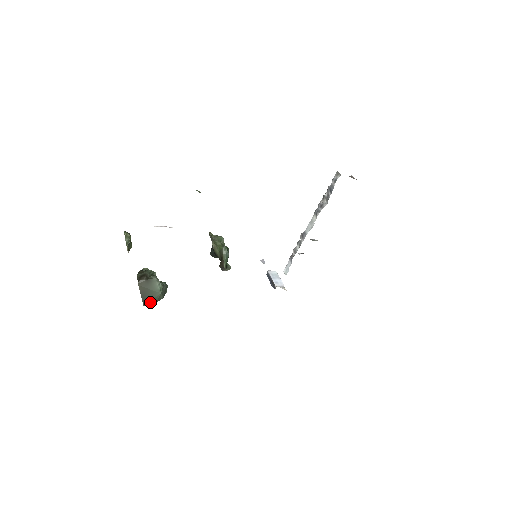
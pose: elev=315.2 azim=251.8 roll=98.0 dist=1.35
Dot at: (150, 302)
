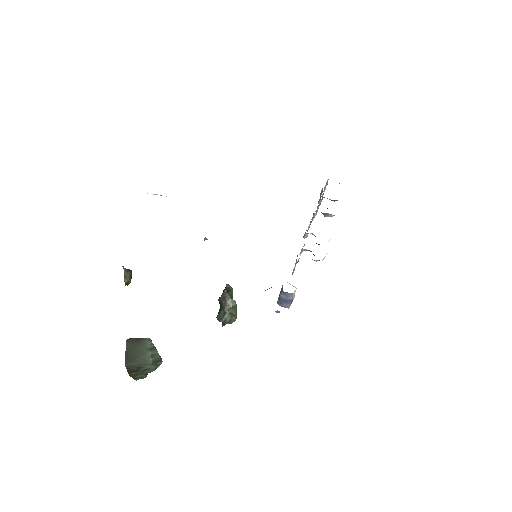
Dot at: (134, 362)
